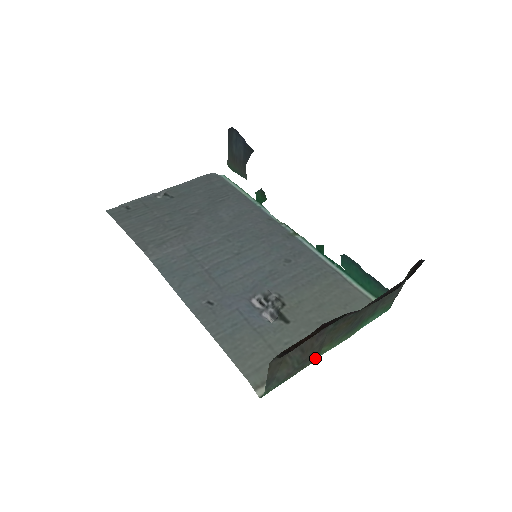
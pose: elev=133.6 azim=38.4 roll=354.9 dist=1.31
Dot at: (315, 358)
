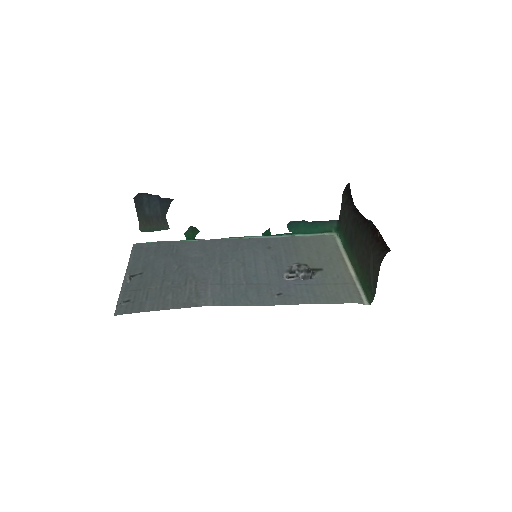
Dot at: (361, 268)
